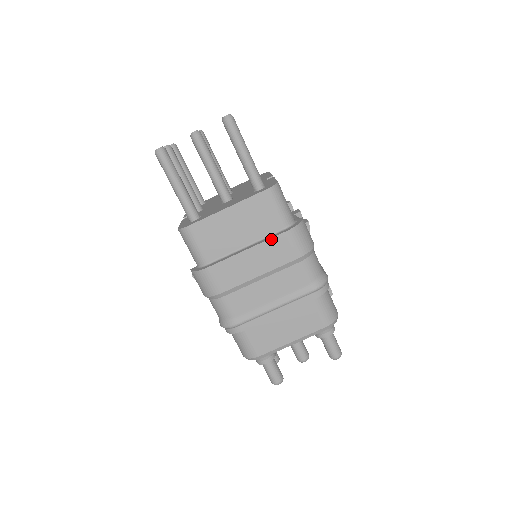
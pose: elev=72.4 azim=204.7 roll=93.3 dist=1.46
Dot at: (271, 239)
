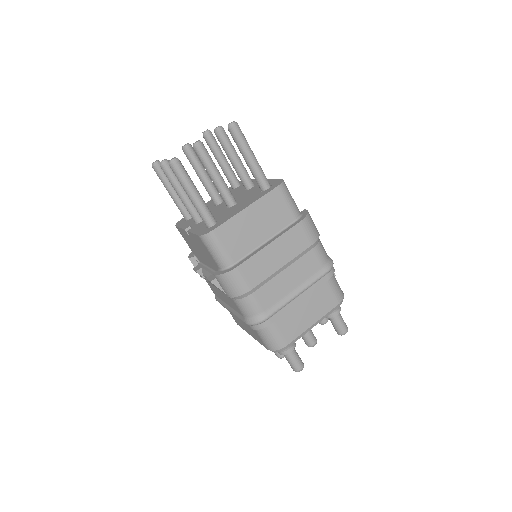
Dot at: (289, 230)
